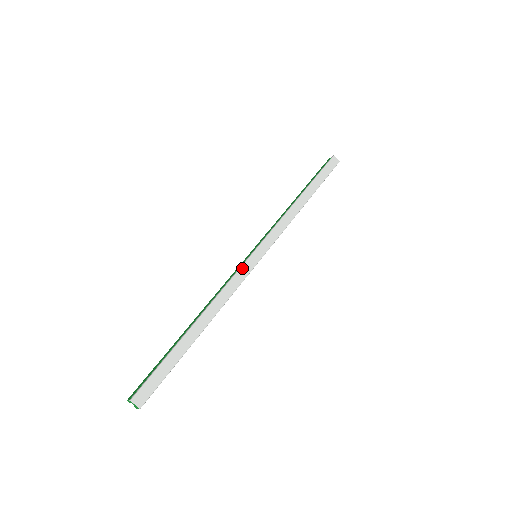
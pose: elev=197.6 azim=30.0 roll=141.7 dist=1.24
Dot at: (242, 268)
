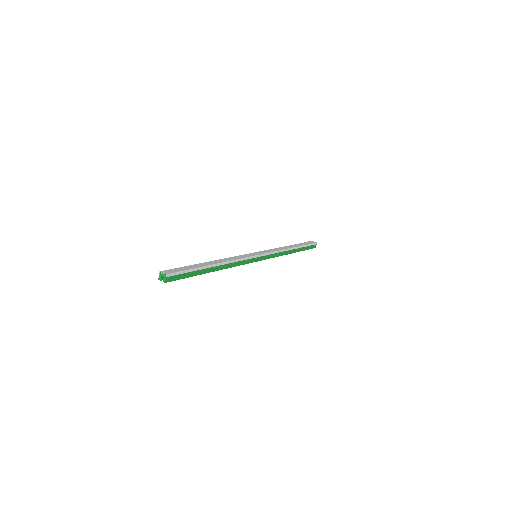
Dot at: (244, 255)
